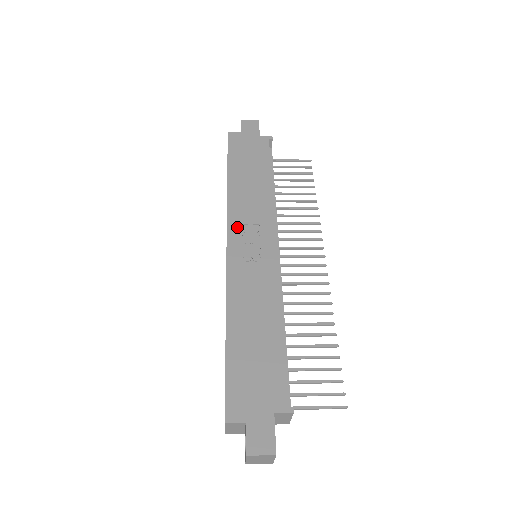
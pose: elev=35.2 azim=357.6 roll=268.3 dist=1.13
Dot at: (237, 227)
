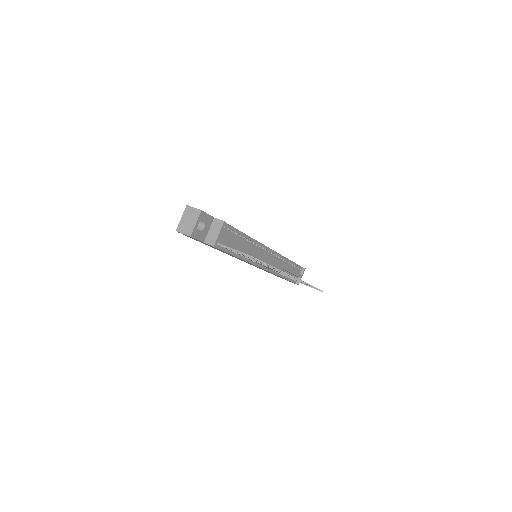
Dot at: occluded
